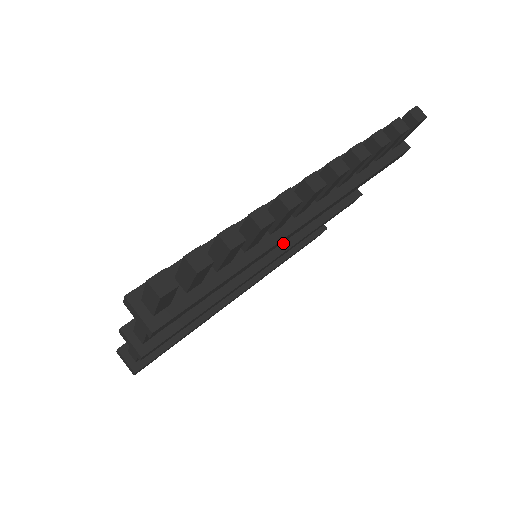
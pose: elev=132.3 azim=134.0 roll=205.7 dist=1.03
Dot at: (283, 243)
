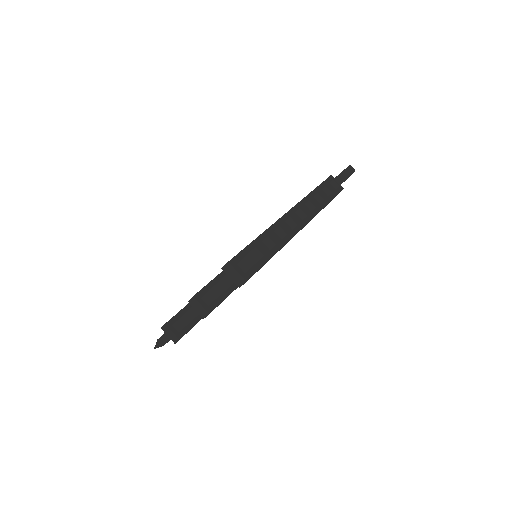
Dot at: occluded
